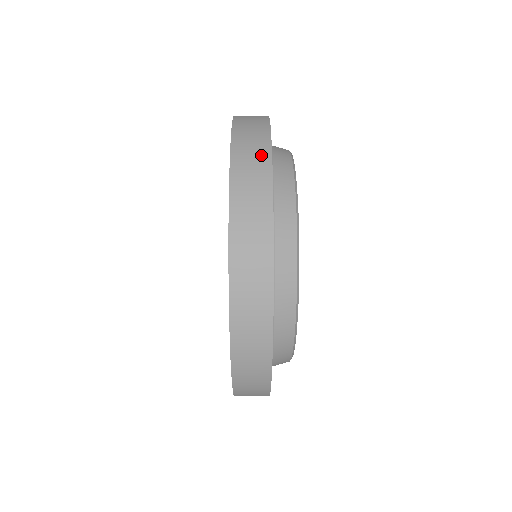
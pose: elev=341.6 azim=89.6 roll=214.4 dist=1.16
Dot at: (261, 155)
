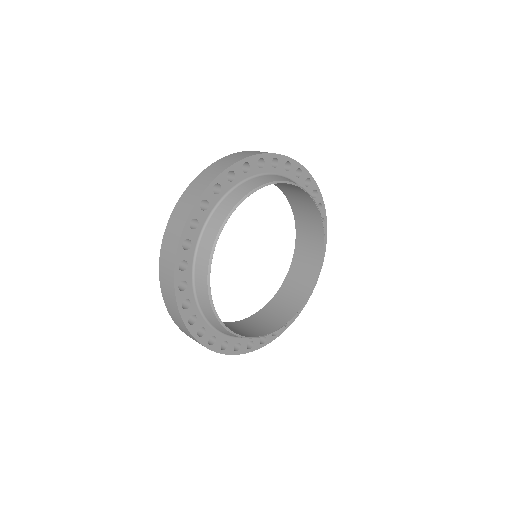
Dot at: occluded
